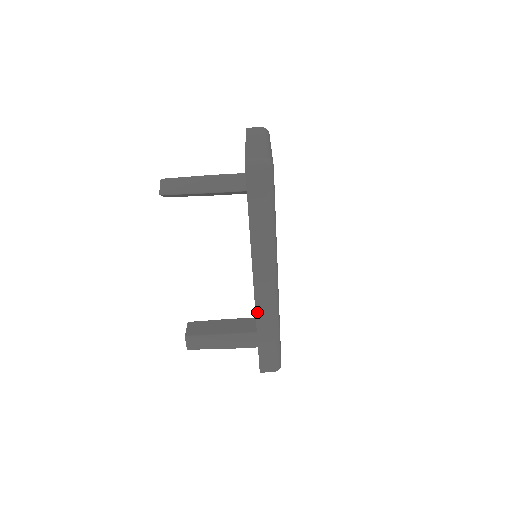
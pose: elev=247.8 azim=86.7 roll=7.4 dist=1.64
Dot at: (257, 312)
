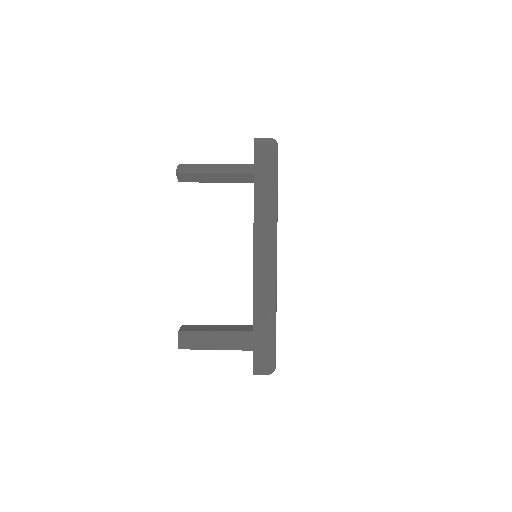
Dot at: (255, 294)
